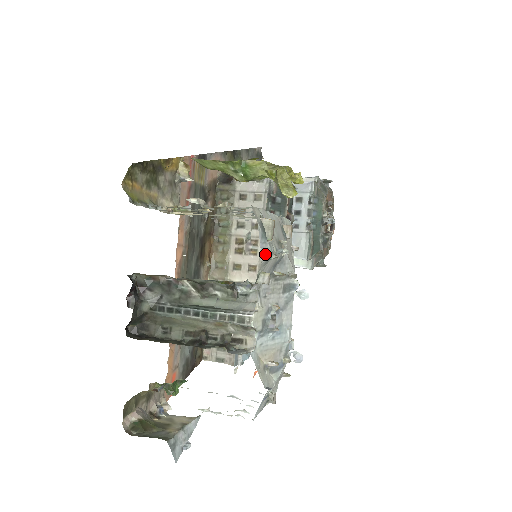
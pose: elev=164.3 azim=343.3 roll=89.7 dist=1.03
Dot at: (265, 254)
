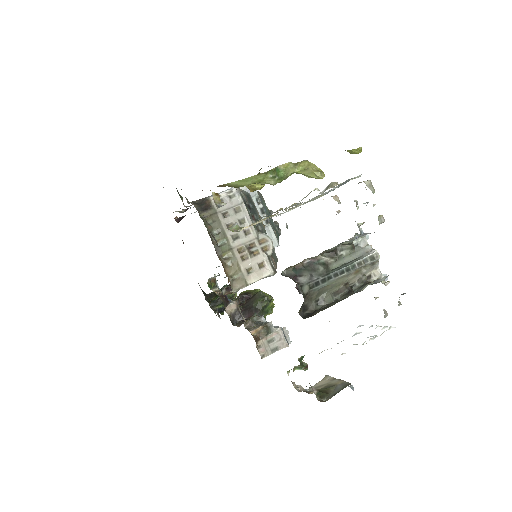
Dot at: occluded
